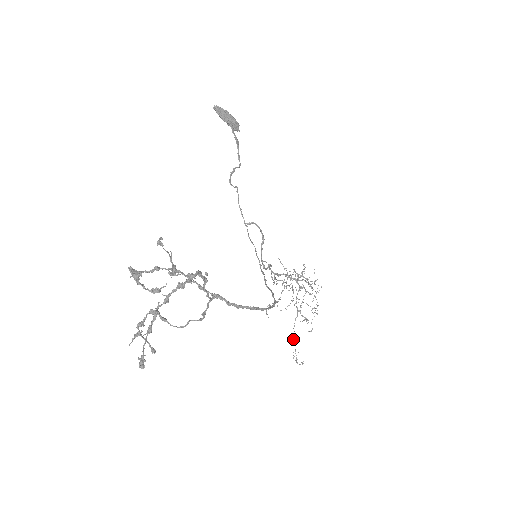
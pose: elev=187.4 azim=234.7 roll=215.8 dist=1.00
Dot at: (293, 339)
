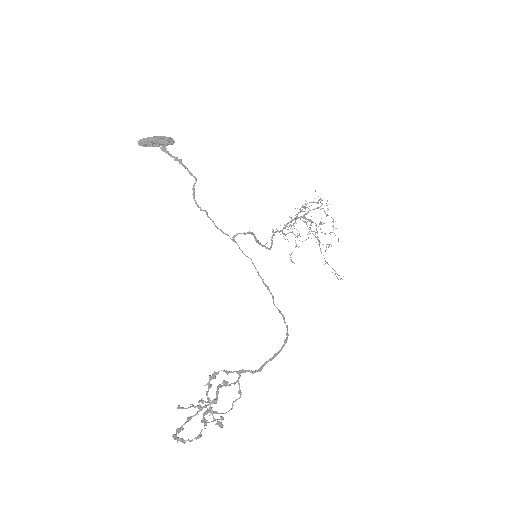
Dot at: occluded
